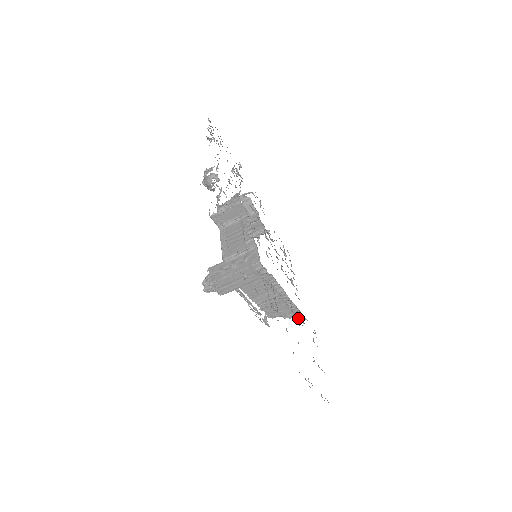
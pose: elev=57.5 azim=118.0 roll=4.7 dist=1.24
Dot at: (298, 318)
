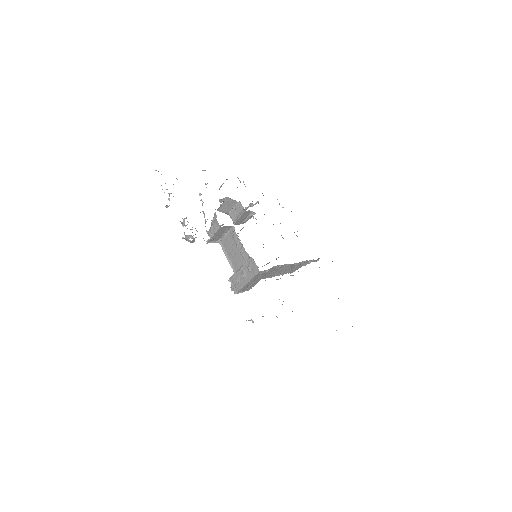
Dot at: occluded
